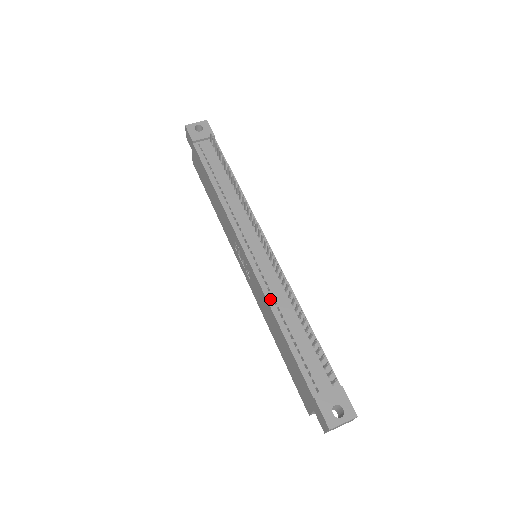
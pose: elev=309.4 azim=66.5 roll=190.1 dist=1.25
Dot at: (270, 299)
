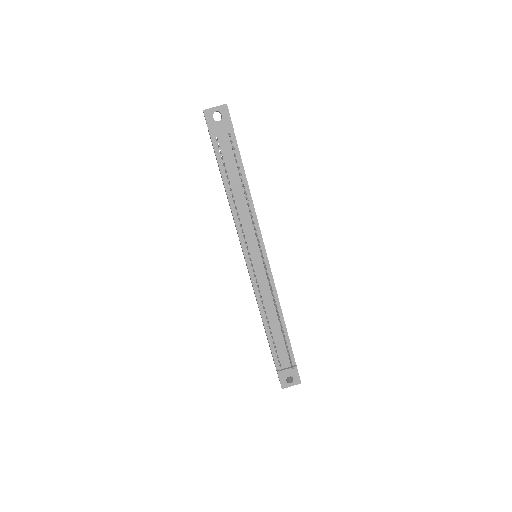
Dot at: (260, 305)
